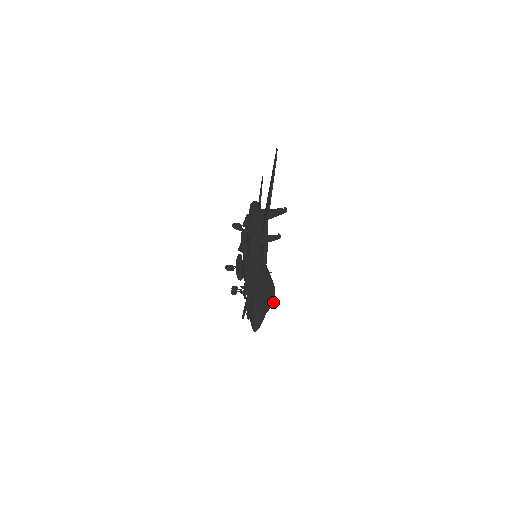
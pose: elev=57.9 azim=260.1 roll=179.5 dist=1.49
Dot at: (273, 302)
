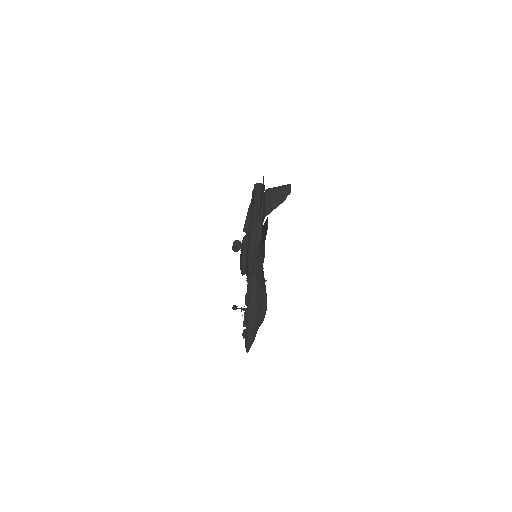
Dot at: occluded
